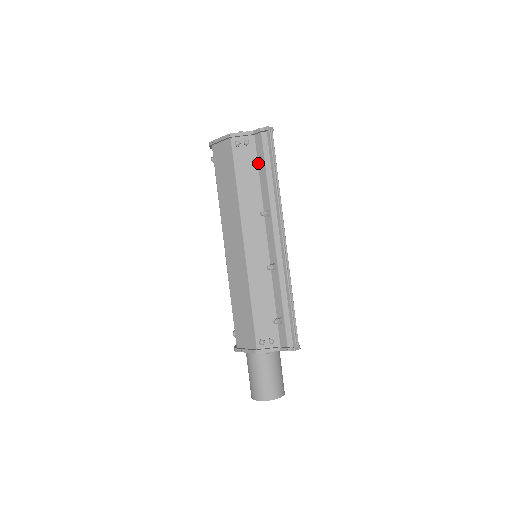
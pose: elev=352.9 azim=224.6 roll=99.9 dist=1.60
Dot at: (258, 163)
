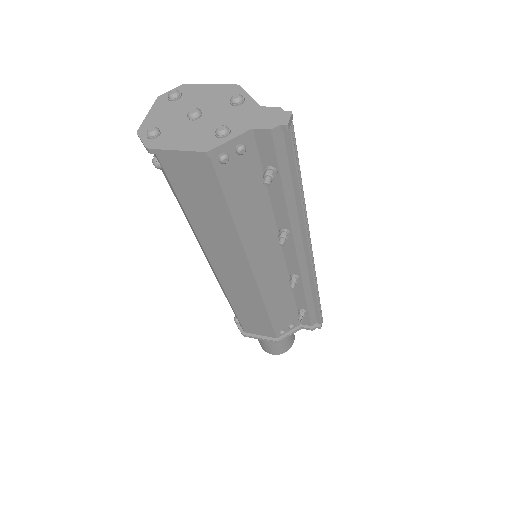
Dot at: (264, 173)
